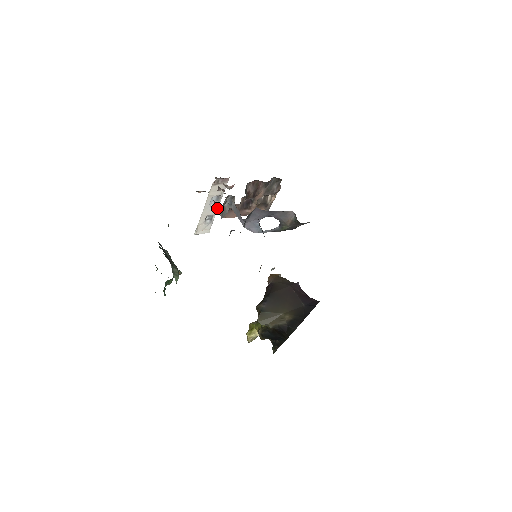
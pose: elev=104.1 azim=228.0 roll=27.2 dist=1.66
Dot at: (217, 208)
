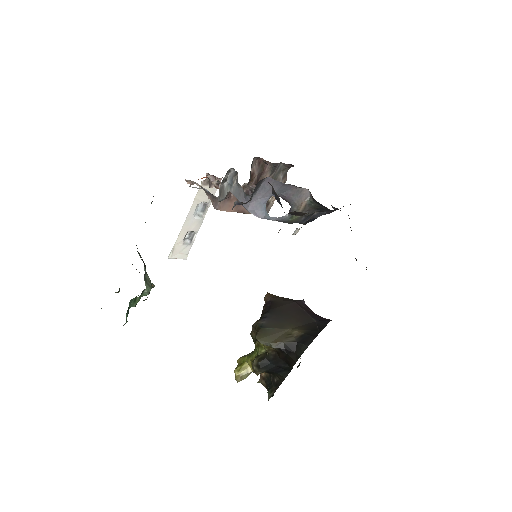
Dot at: (201, 222)
